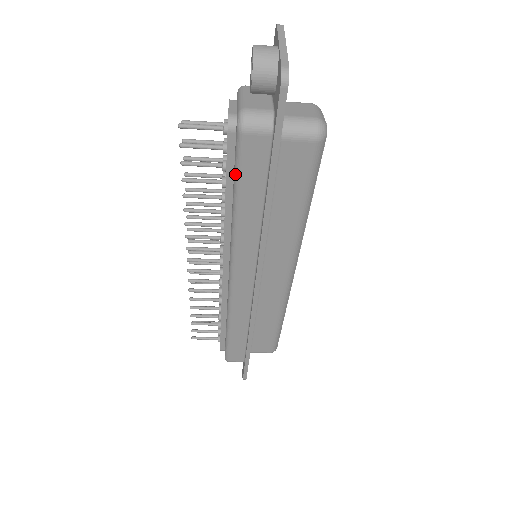
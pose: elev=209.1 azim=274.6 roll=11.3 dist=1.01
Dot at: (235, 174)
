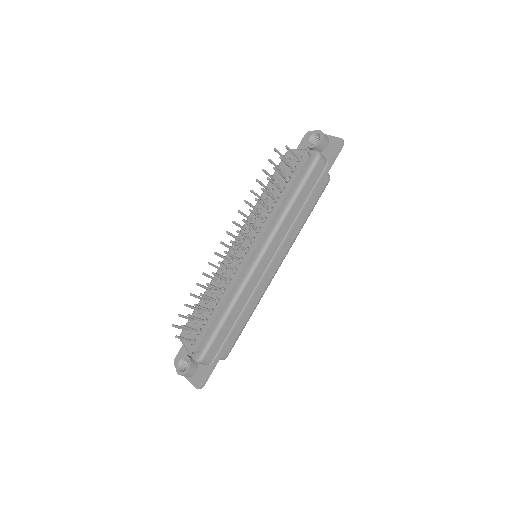
Dot at: (303, 180)
